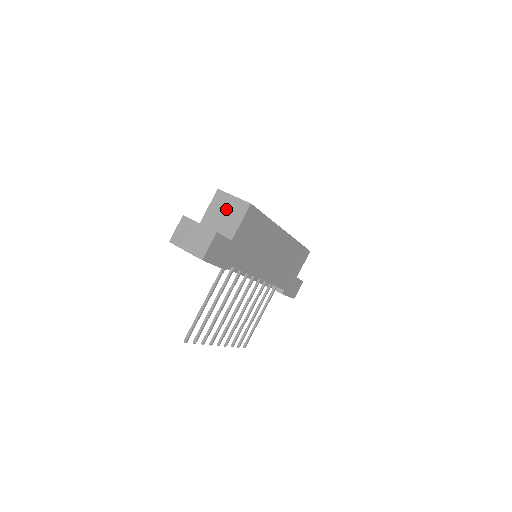
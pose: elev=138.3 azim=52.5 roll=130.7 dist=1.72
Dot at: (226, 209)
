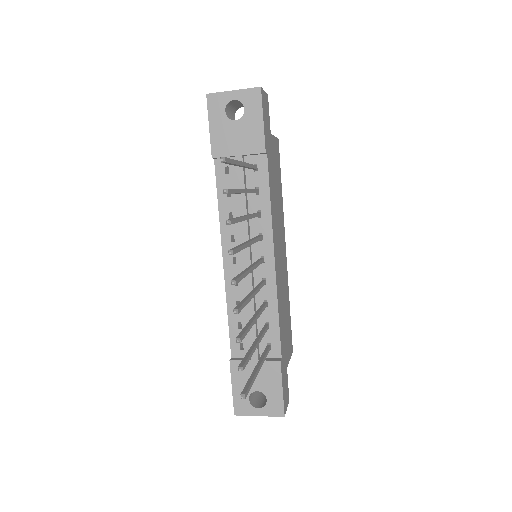
Dot at: occluded
